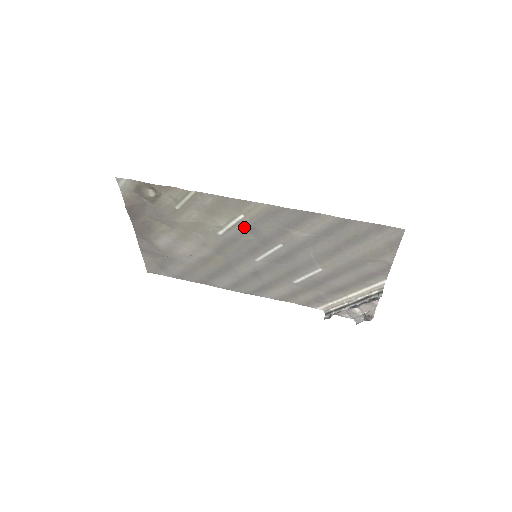
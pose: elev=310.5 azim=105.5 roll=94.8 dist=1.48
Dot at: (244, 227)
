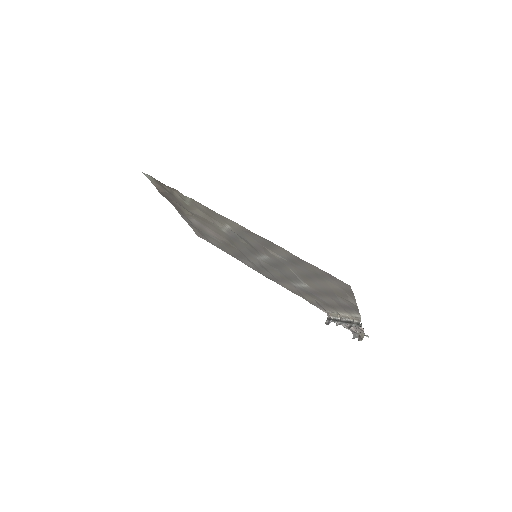
Dot at: occluded
